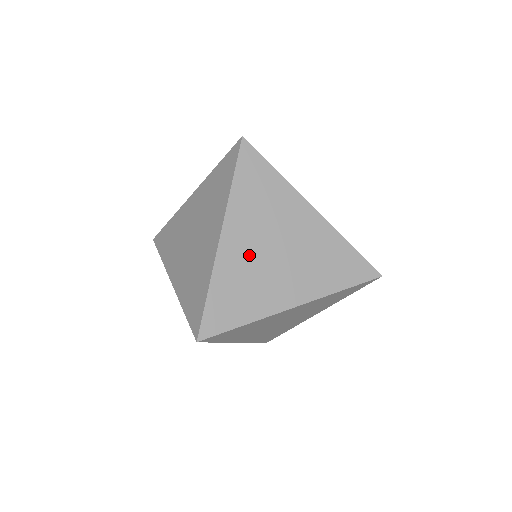
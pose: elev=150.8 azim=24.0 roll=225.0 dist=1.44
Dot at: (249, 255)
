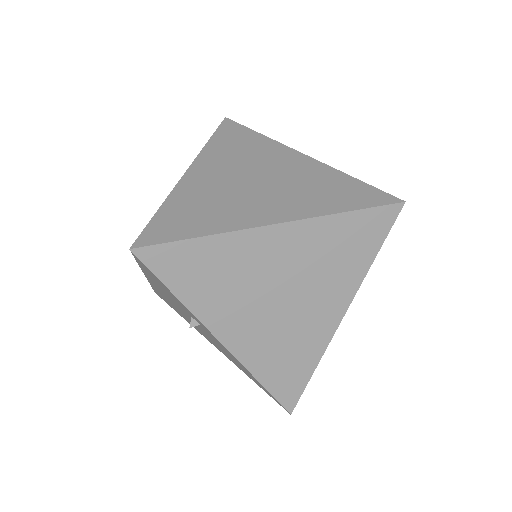
Dot at: (218, 183)
